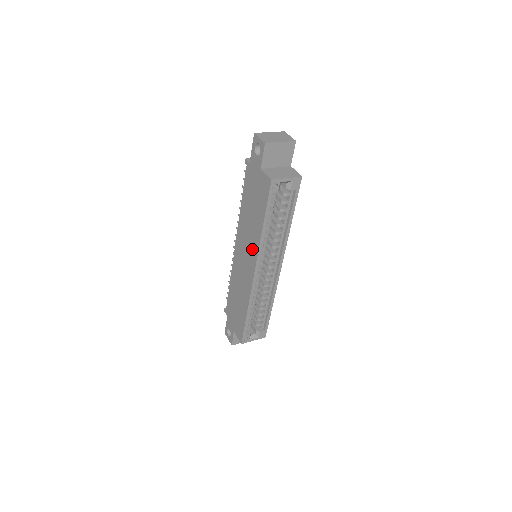
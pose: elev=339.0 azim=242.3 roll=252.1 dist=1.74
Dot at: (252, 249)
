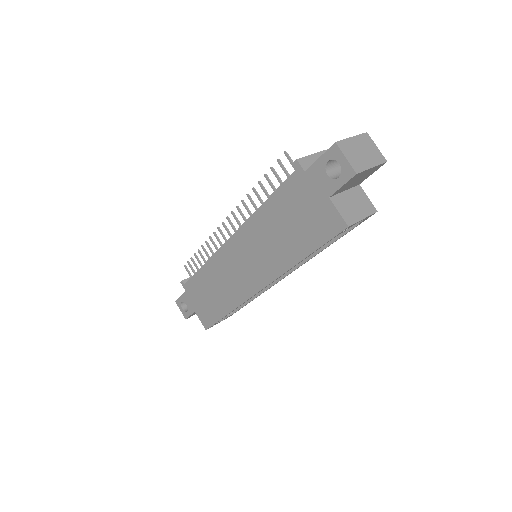
Dot at: (266, 267)
